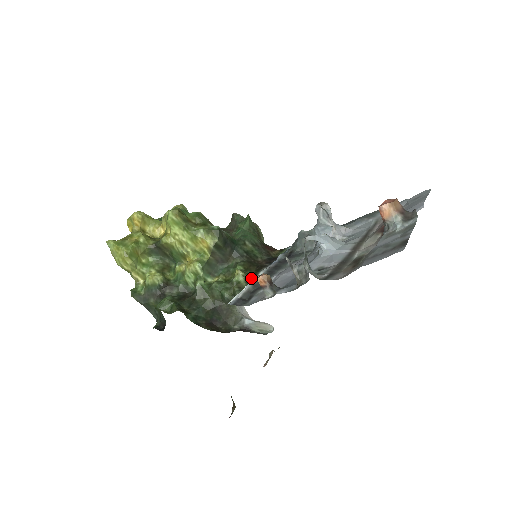
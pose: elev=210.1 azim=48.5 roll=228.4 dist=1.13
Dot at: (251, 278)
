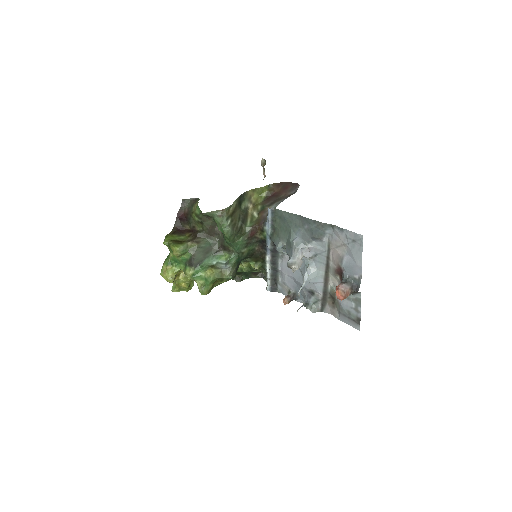
Dot at: (264, 268)
